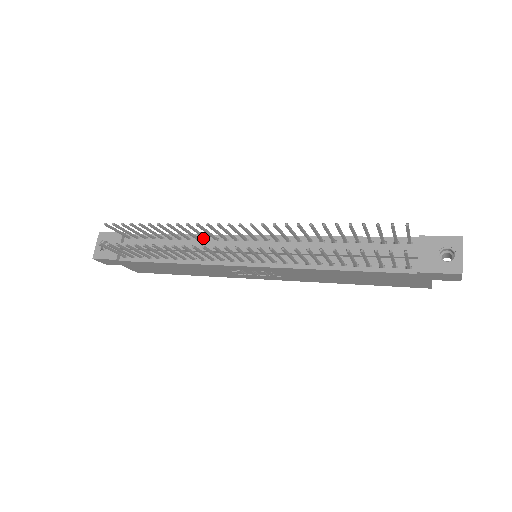
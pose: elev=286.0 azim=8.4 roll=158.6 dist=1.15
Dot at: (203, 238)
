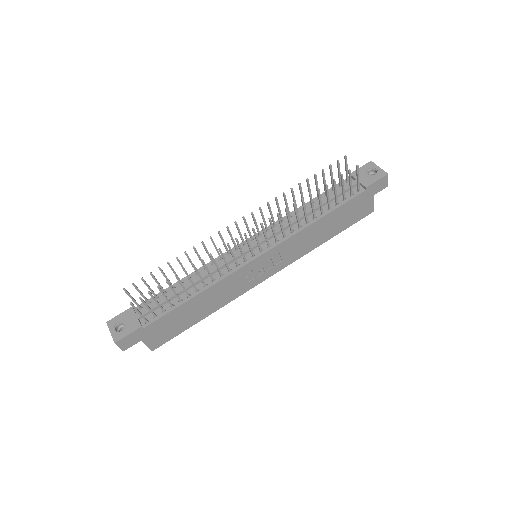
Dot at: (209, 265)
